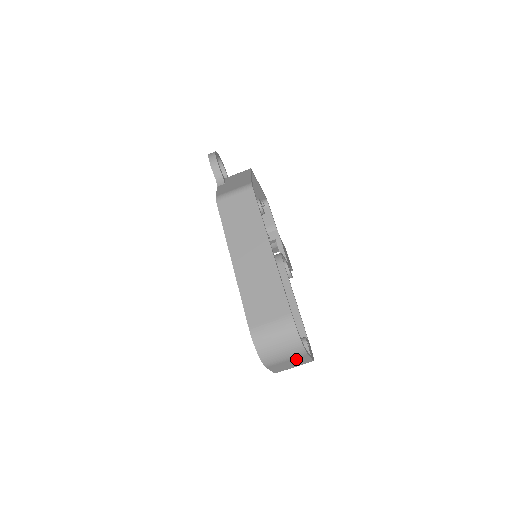
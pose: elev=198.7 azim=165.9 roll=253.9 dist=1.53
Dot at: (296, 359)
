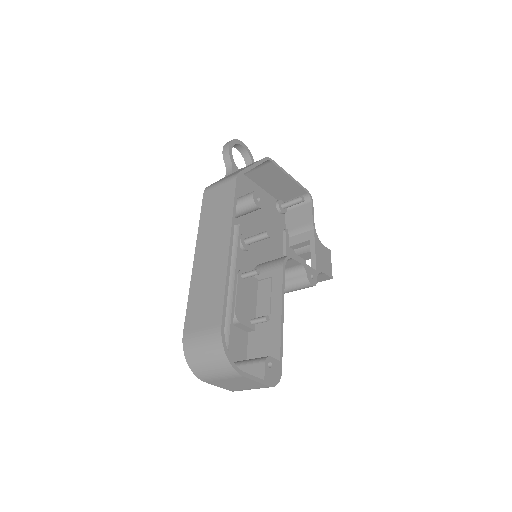
Dot at: (236, 379)
